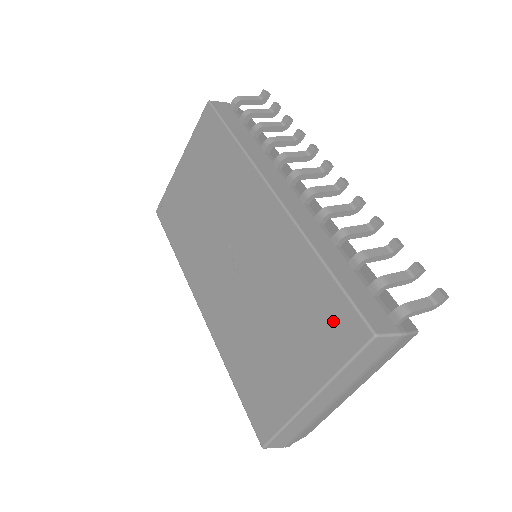
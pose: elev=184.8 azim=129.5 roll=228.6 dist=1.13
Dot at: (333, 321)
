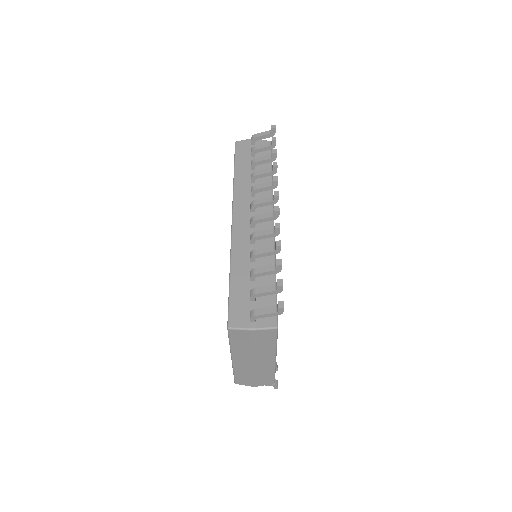
Dot at: occluded
